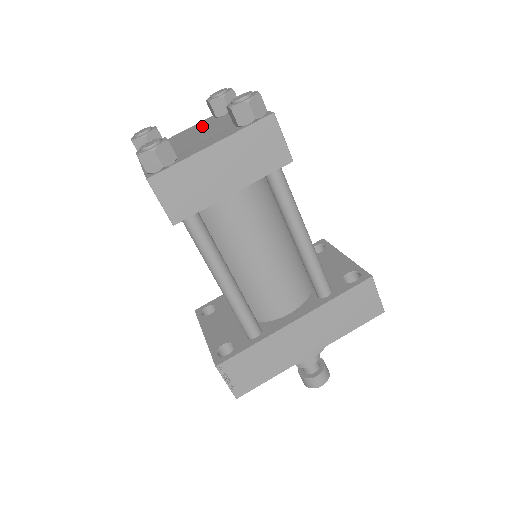
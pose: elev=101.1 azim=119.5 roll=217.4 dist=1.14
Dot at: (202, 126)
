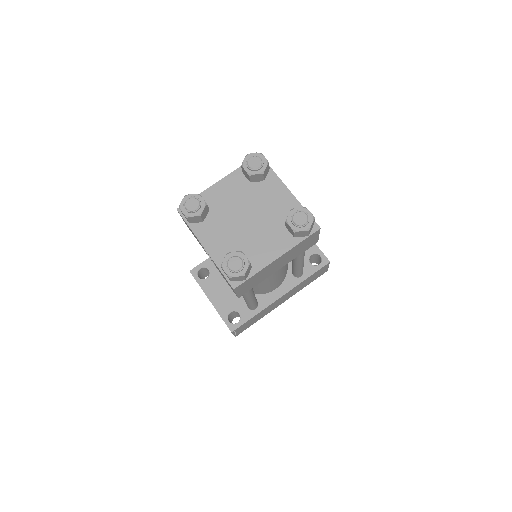
Dot at: (240, 192)
